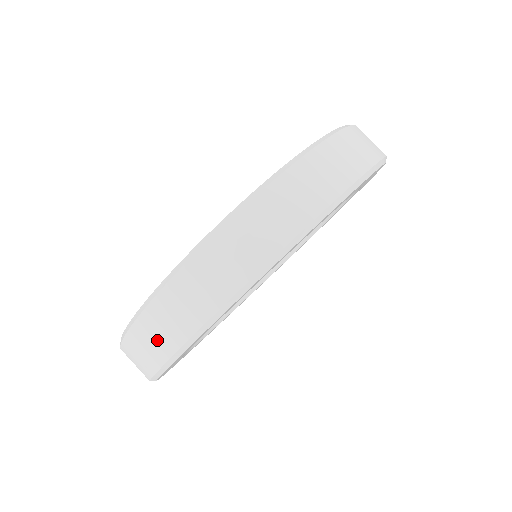
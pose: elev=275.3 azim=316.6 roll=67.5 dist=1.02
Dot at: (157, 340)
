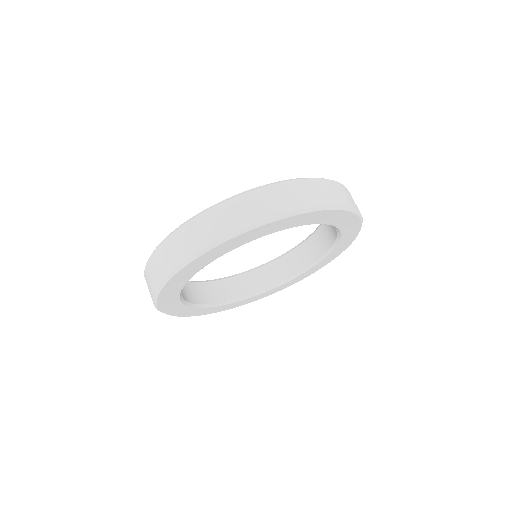
Dot at: (243, 213)
